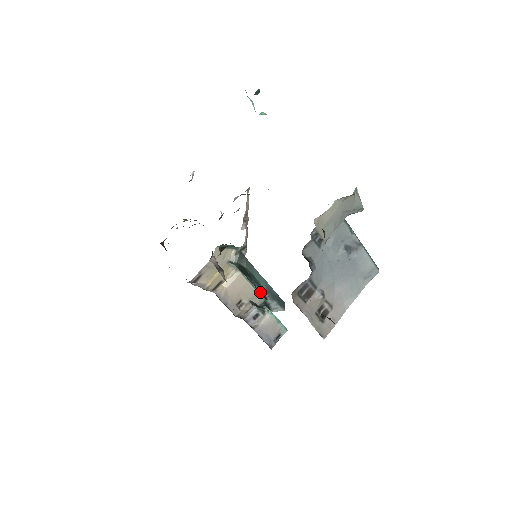
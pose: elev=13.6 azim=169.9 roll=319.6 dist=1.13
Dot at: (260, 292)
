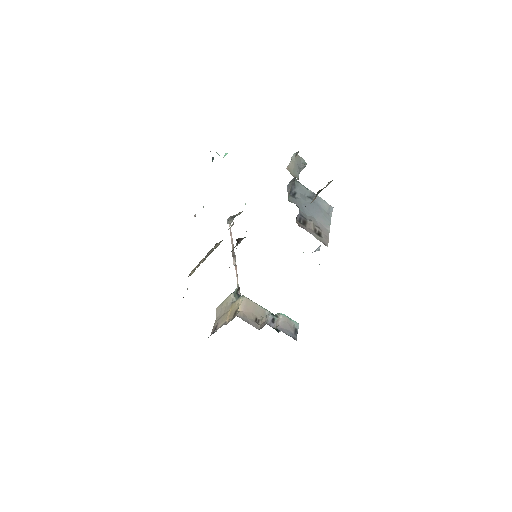
Dot at: occluded
